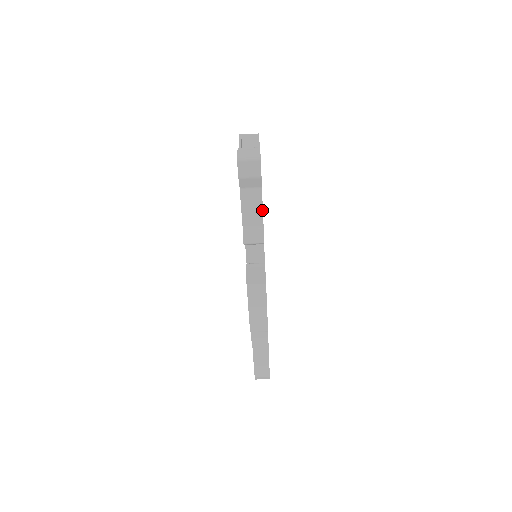
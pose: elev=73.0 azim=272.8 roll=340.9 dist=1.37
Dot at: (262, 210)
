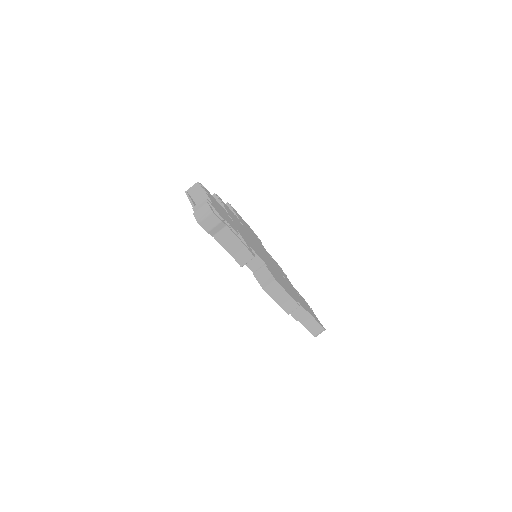
Dot at: (237, 238)
